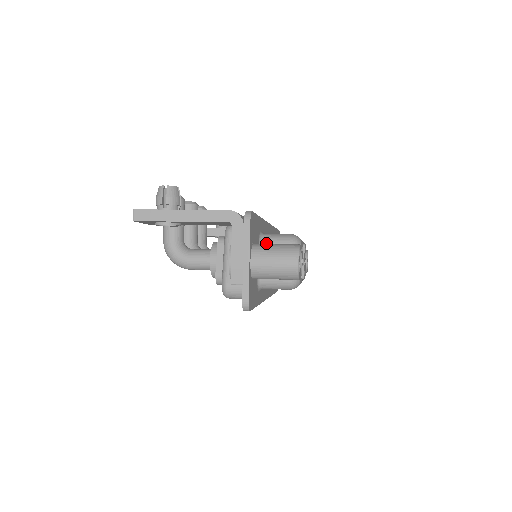
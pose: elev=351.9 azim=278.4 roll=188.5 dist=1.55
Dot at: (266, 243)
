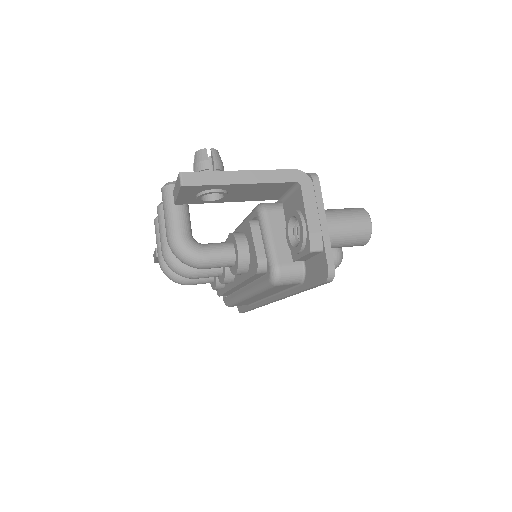
Dot at: occluded
